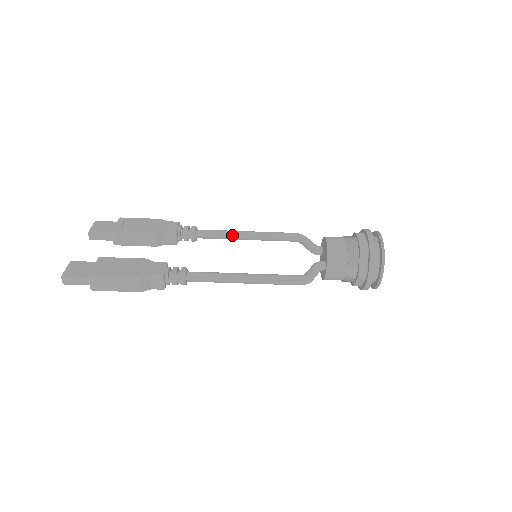
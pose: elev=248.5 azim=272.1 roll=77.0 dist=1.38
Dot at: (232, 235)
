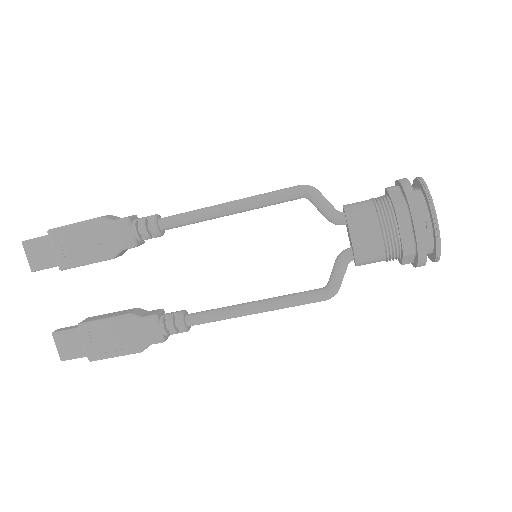
Dot at: (210, 219)
